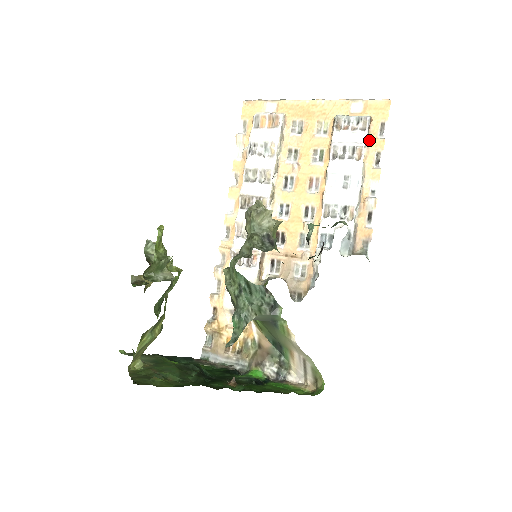
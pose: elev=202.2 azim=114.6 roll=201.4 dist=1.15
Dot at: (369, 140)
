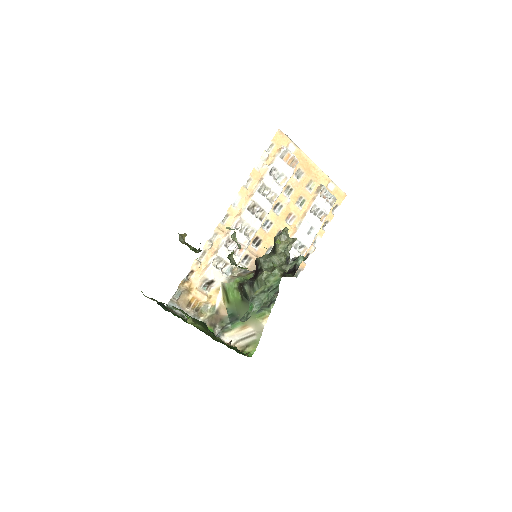
Dot at: occluded
